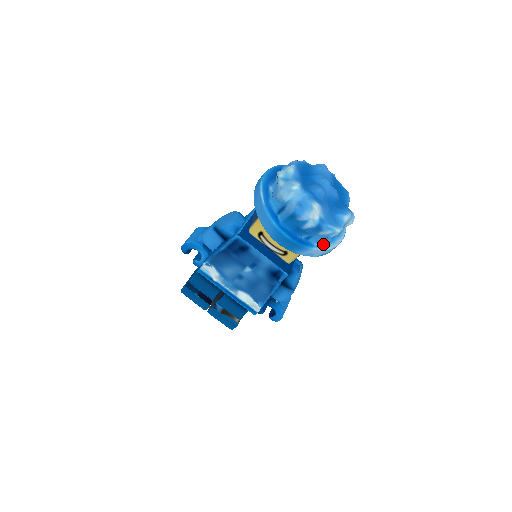
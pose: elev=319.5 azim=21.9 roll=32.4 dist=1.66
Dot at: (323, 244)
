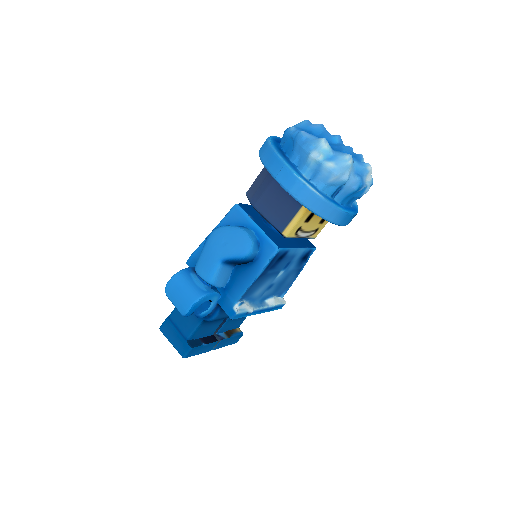
Dot at: occluded
